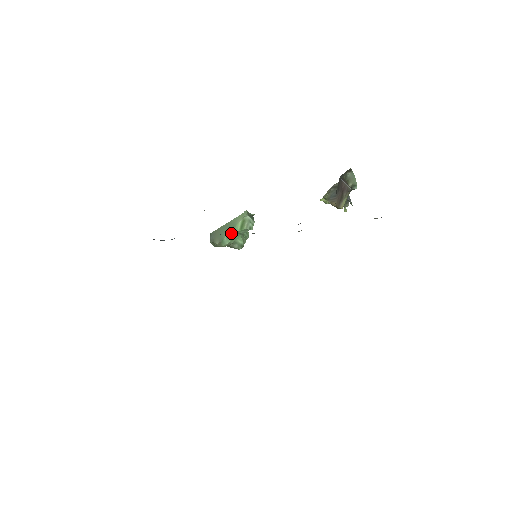
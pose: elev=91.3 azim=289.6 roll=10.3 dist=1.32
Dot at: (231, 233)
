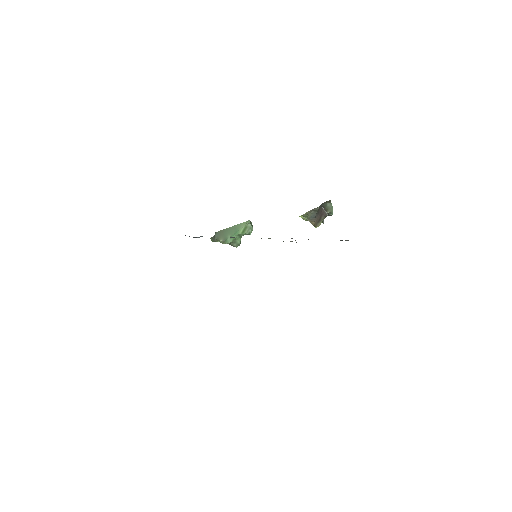
Dot at: (234, 235)
